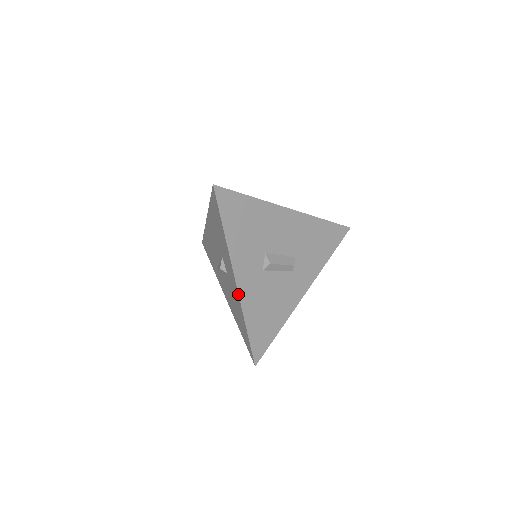
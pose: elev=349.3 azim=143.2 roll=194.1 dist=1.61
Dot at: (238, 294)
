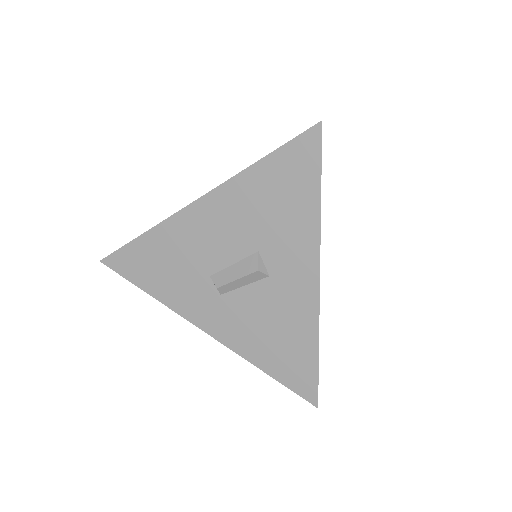
Dot at: (319, 297)
